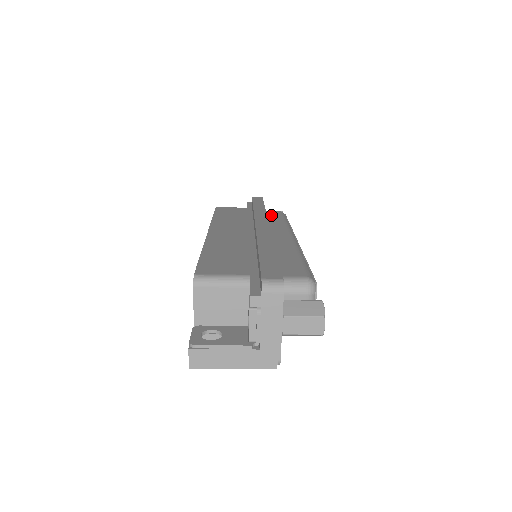
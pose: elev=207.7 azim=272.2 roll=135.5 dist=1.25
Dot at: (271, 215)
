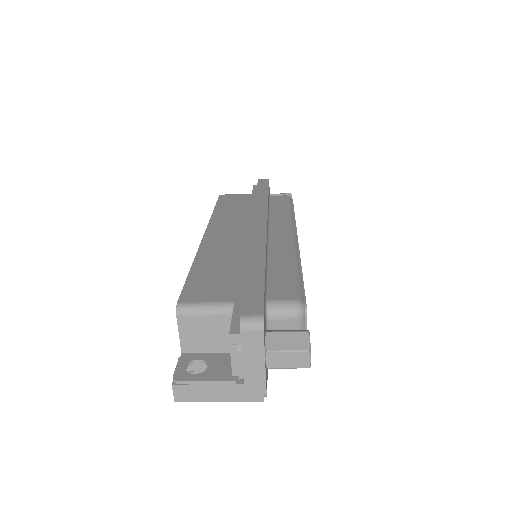
Dot at: (276, 203)
